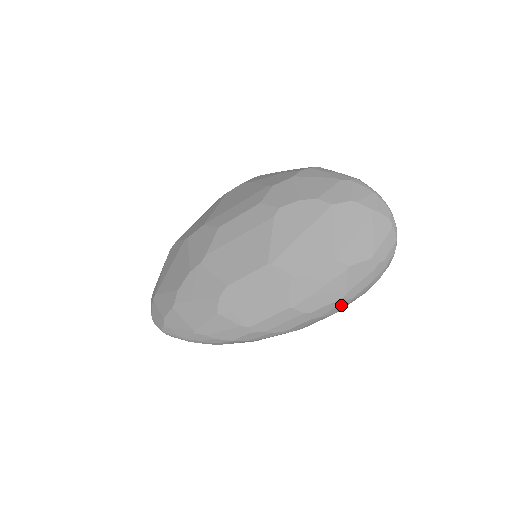
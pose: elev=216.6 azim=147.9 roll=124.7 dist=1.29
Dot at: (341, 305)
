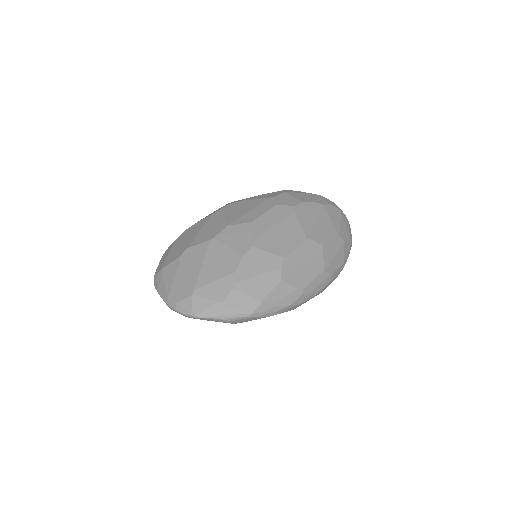
Dot at: occluded
